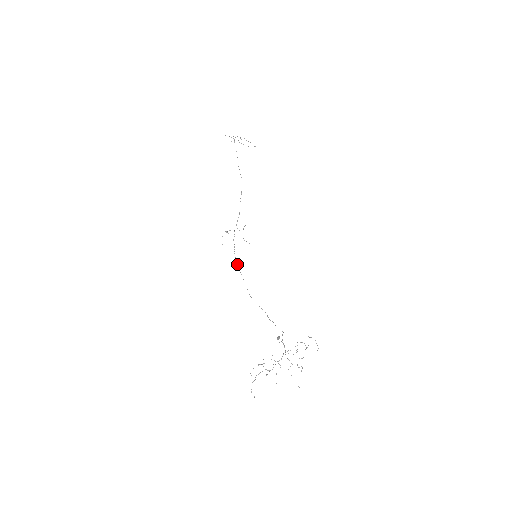
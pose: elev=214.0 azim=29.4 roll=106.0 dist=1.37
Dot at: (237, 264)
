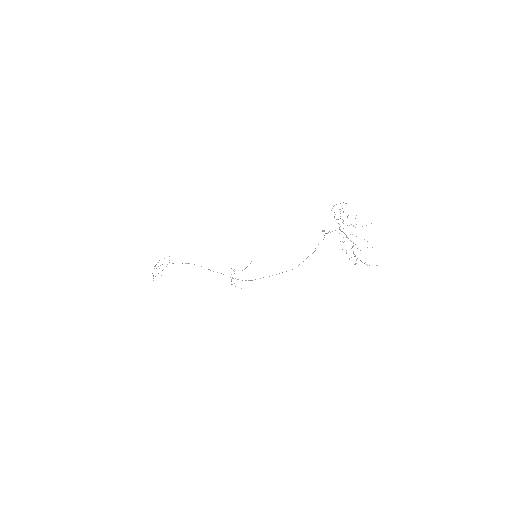
Dot at: occluded
